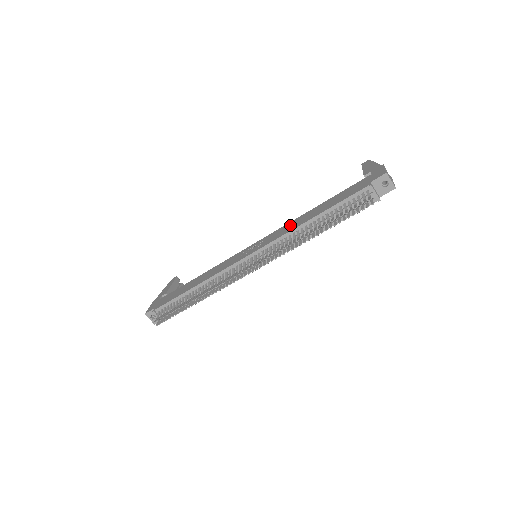
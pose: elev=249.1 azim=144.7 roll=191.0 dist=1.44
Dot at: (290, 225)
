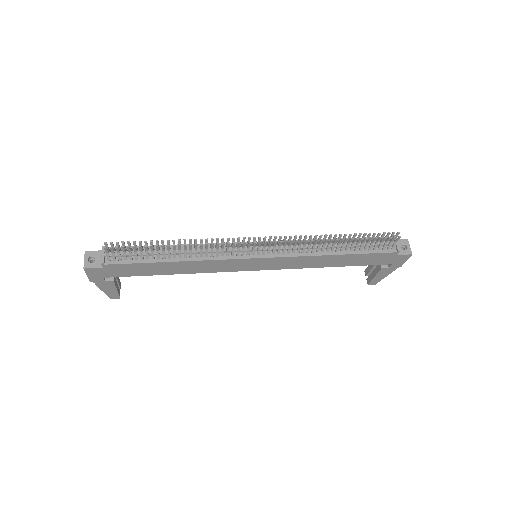
Dot at: occluded
